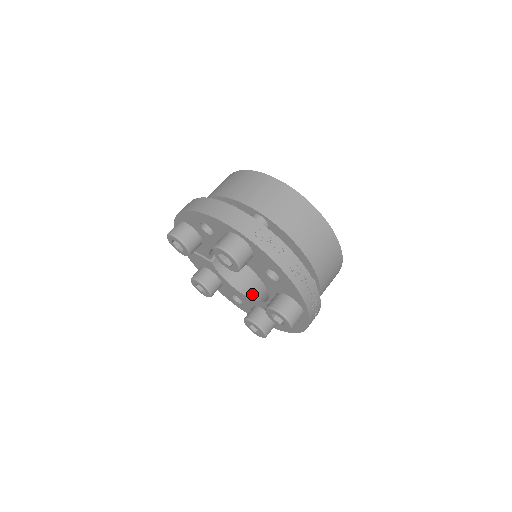
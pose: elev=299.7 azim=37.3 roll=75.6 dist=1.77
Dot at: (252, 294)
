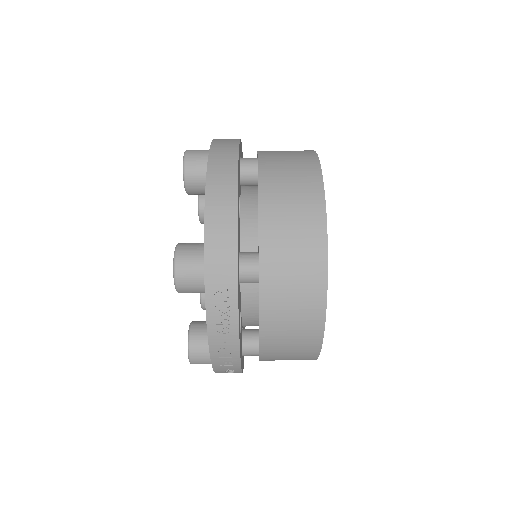
Dot at: occluded
